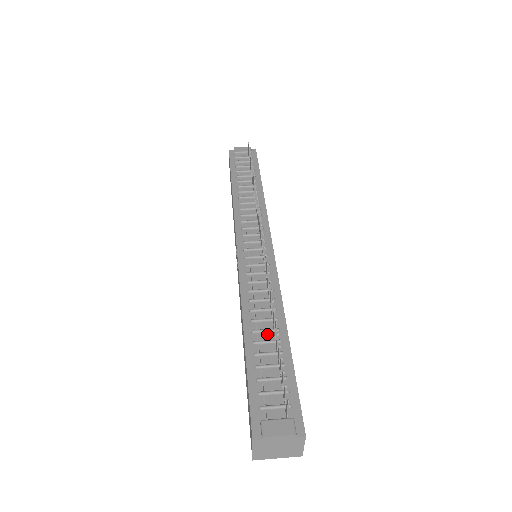
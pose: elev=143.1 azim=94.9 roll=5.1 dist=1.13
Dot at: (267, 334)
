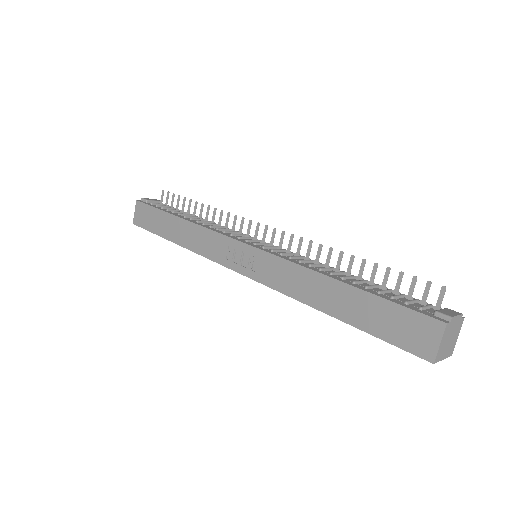
Dot at: (352, 279)
